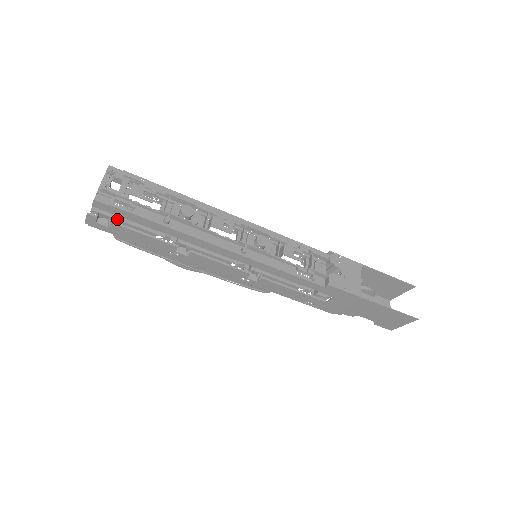
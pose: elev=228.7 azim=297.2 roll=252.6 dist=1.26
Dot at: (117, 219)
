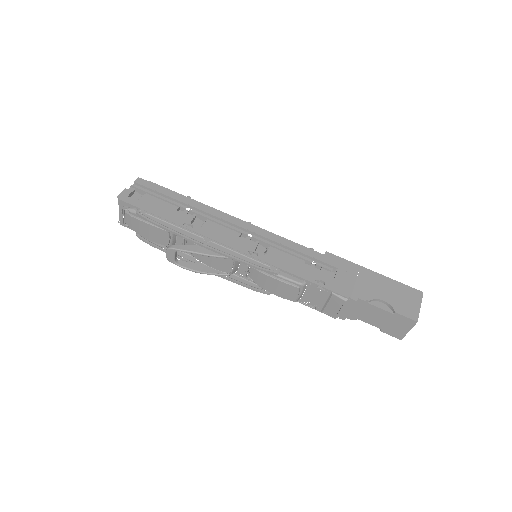
Dot at: (149, 193)
